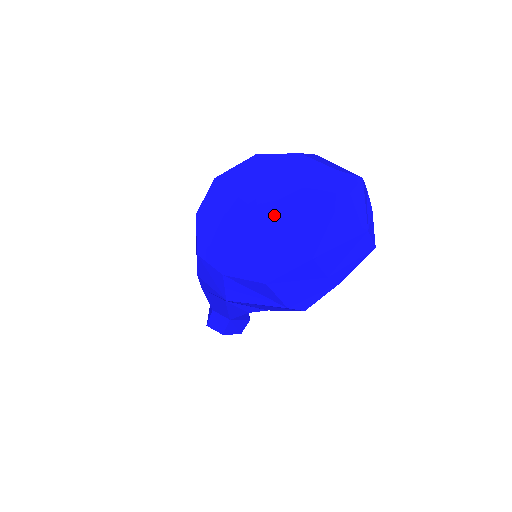
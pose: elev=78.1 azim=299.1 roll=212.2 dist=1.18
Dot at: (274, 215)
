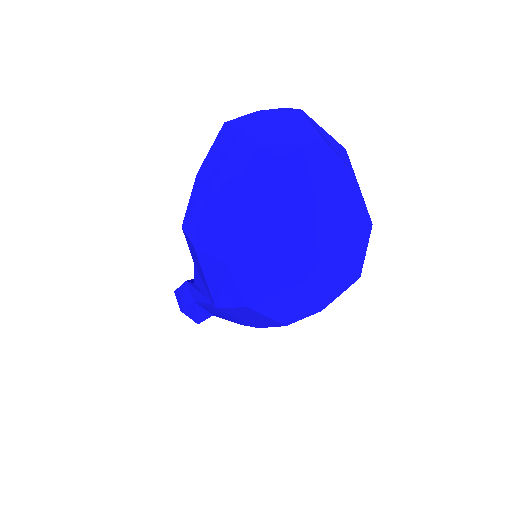
Dot at: (327, 233)
